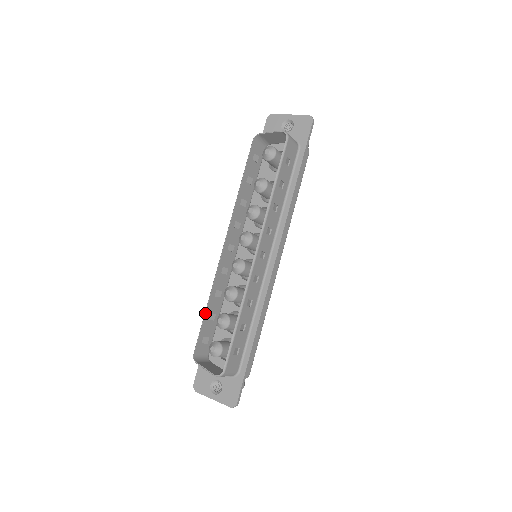
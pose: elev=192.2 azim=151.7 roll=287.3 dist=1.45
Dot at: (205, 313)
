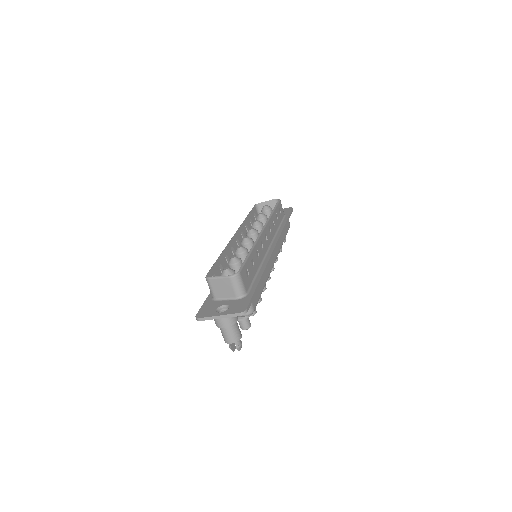
Dot at: (218, 258)
